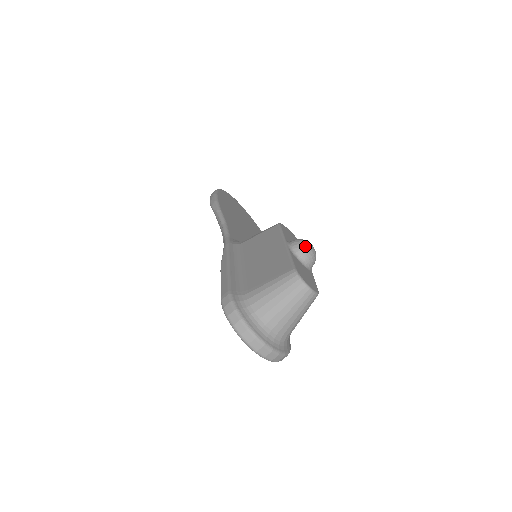
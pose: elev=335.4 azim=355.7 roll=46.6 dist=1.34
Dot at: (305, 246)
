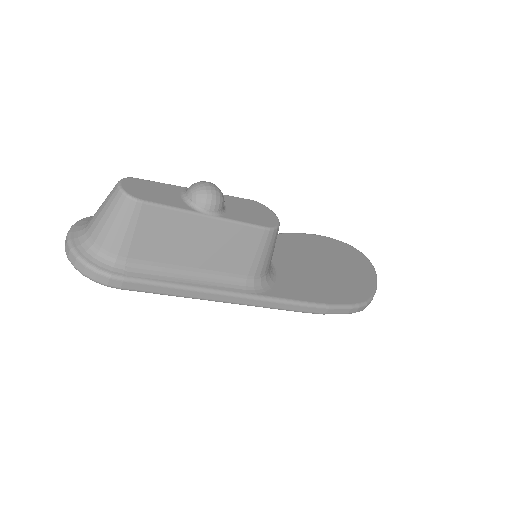
Dot at: (198, 182)
